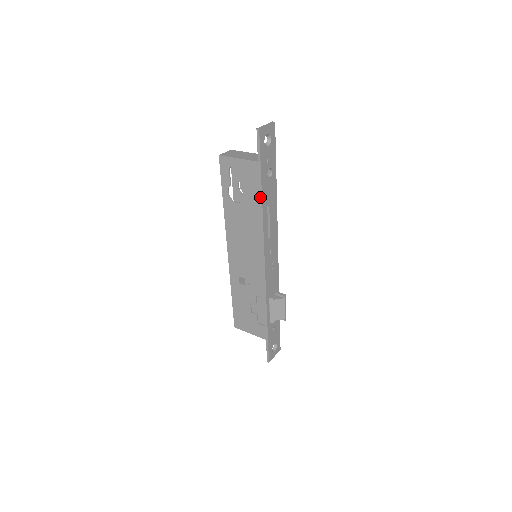
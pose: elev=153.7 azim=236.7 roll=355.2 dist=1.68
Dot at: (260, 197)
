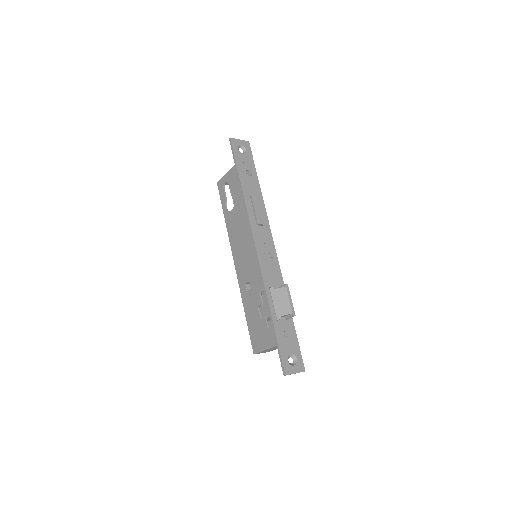
Dot at: (240, 187)
